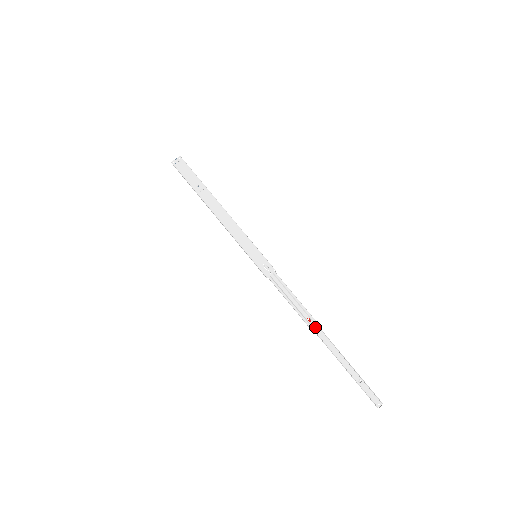
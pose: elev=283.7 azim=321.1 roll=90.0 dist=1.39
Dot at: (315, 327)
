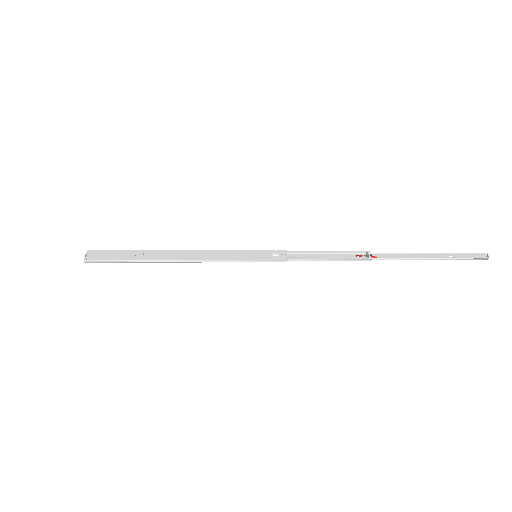
Dot at: (370, 255)
